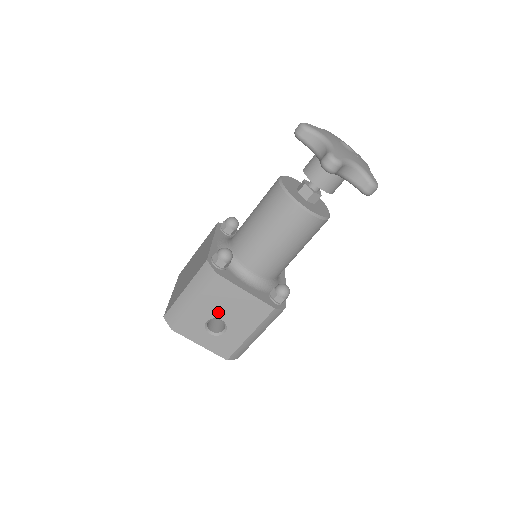
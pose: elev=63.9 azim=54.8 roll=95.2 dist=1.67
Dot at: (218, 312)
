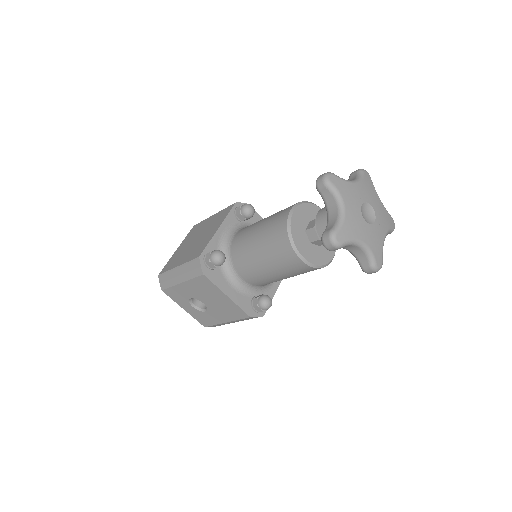
Dot at: (201, 297)
